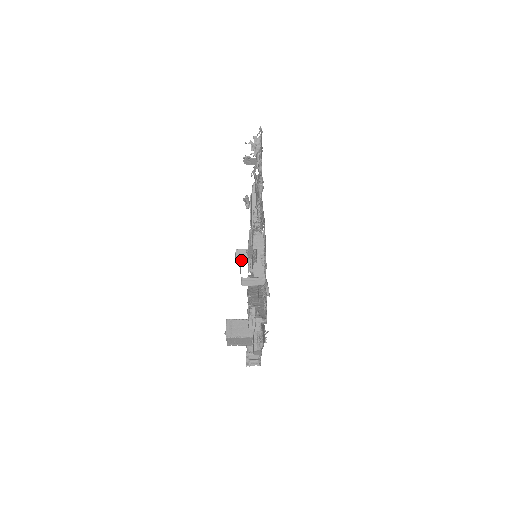
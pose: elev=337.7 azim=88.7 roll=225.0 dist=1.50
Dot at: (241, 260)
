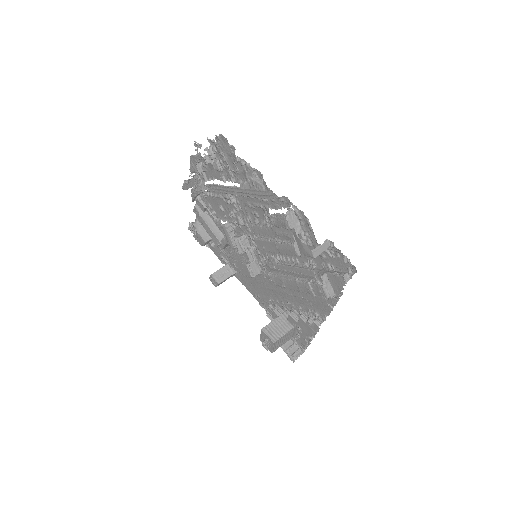
Dot at: (222, 281)
